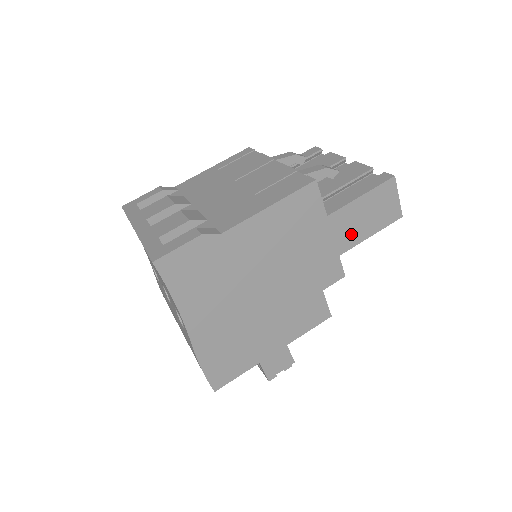
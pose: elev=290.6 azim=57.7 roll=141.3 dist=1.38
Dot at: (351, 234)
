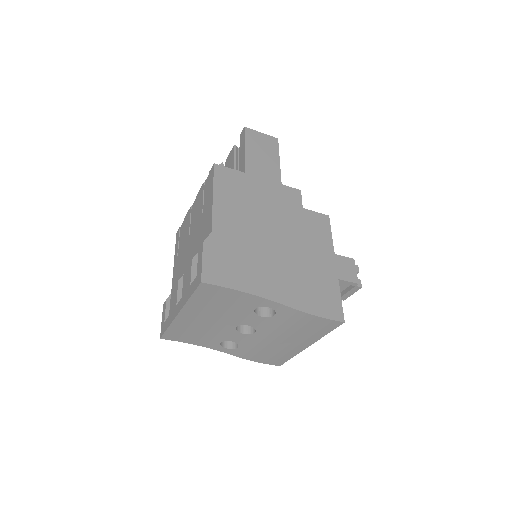
Dot at: (269, 169)
